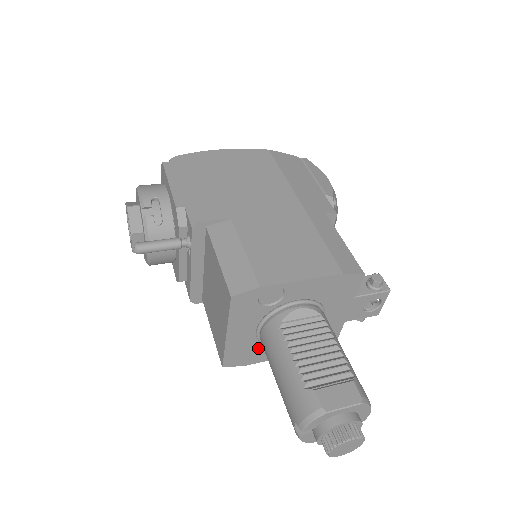
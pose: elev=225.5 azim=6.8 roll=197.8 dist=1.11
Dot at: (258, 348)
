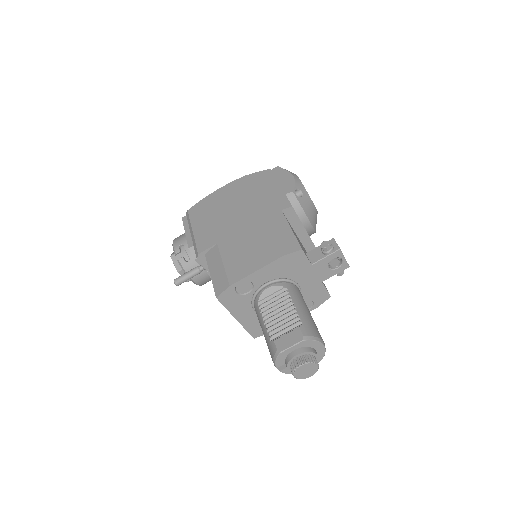
Dot at: occluded
